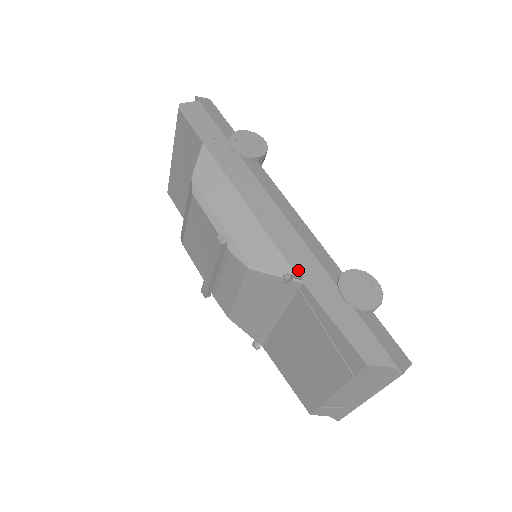
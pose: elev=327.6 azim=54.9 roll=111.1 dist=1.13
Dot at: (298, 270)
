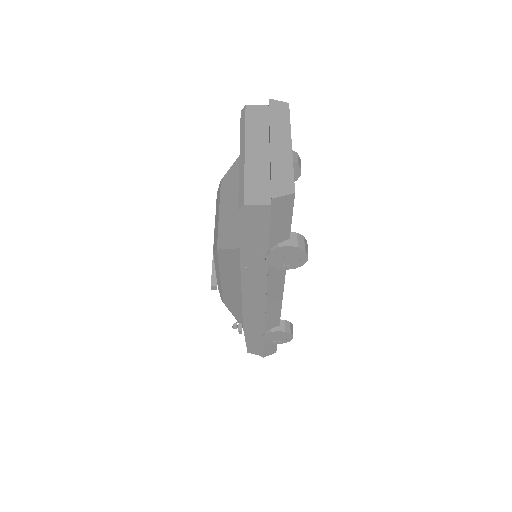
Dot at: (241, 332)
